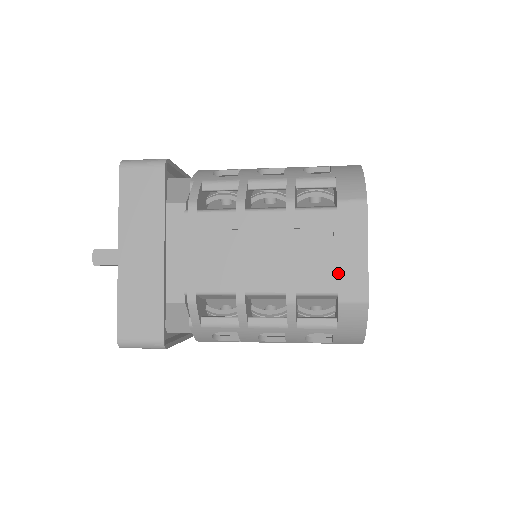
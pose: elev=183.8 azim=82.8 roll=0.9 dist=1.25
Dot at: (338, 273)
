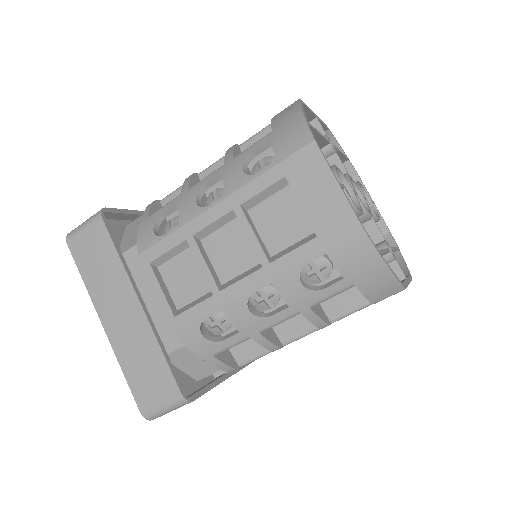
Dot at: occluded
